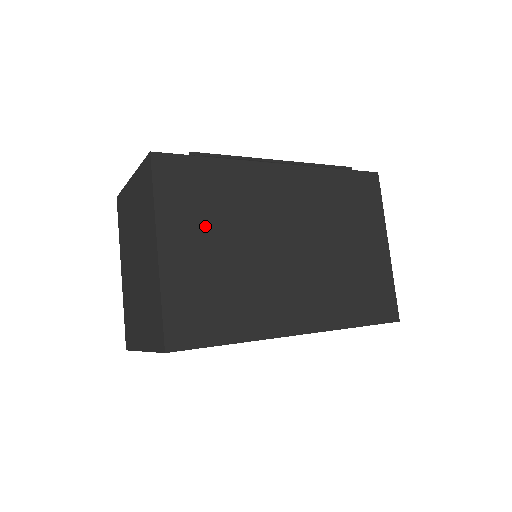
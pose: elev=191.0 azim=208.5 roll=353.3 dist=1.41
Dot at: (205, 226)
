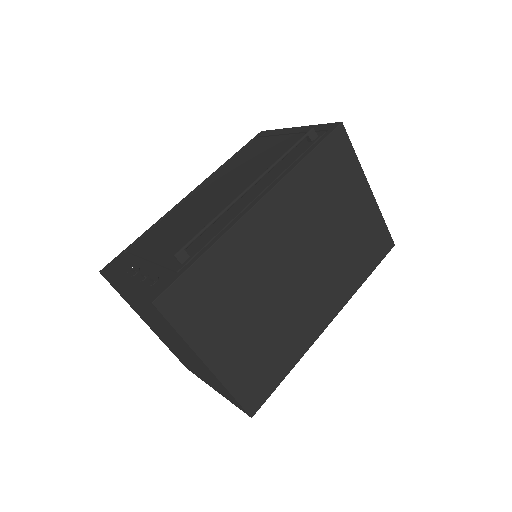
Dot at: (229, 317)
